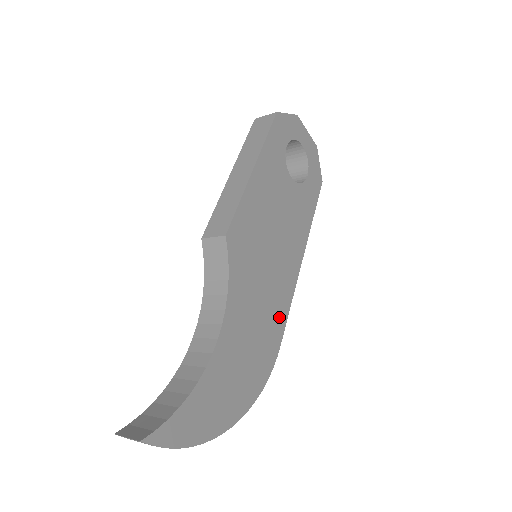
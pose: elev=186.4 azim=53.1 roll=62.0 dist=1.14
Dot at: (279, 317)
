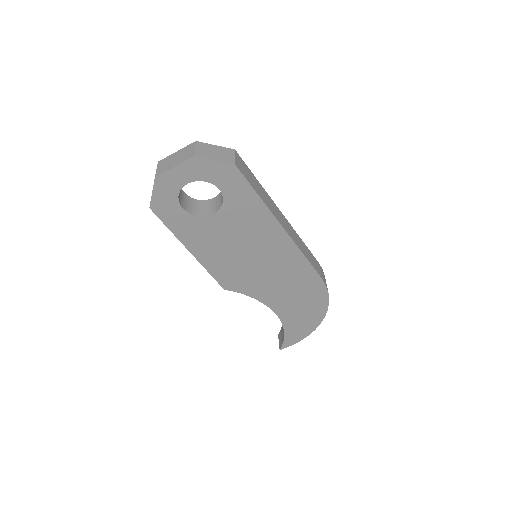
Dot at: (303, 271)
